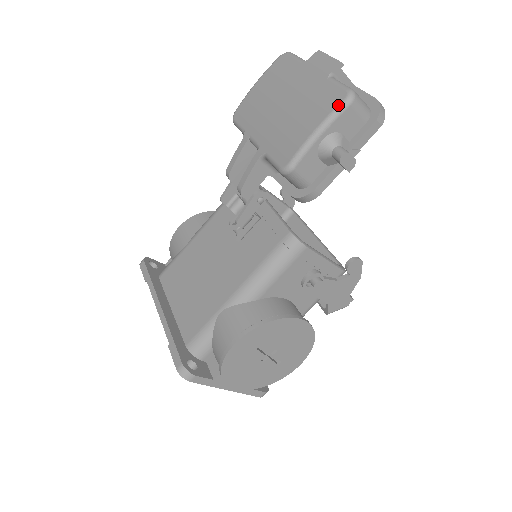
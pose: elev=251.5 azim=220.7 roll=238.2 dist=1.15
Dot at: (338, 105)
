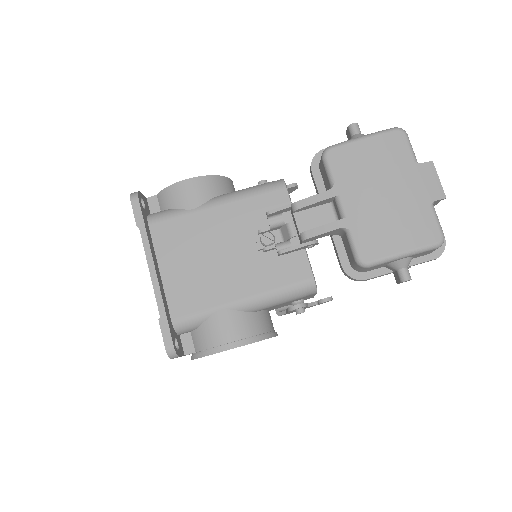
Dot at: (431, 245)
